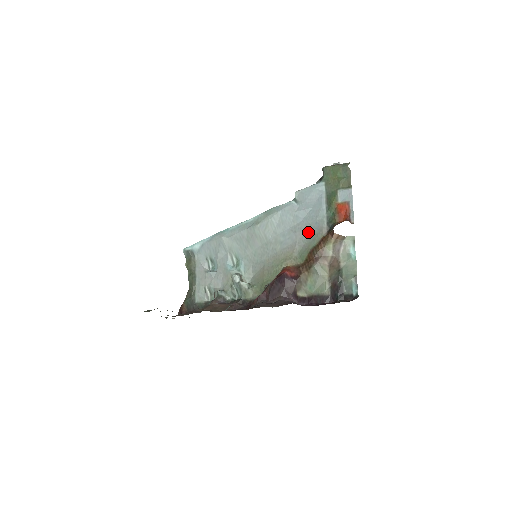
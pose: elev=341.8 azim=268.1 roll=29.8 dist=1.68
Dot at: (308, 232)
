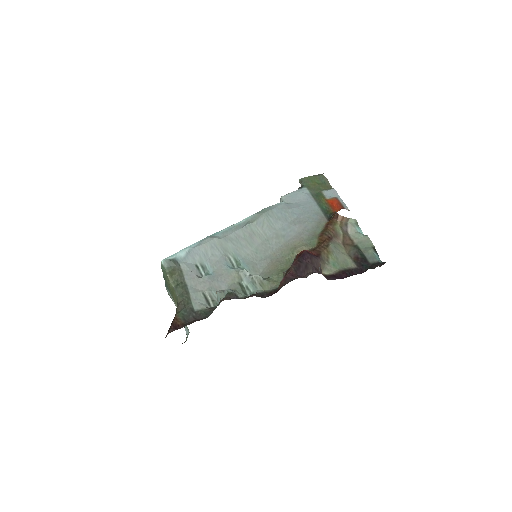
Dot at: (309, 223)
